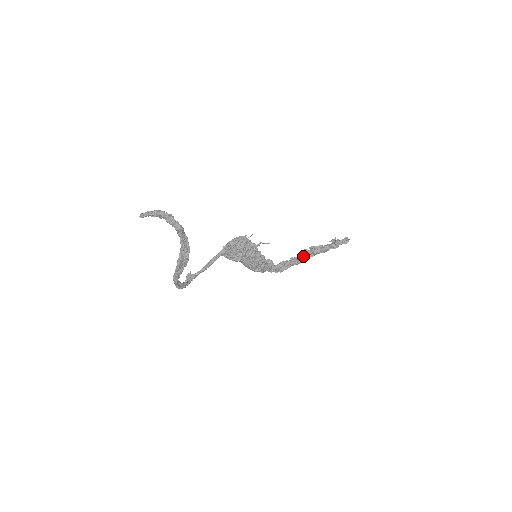
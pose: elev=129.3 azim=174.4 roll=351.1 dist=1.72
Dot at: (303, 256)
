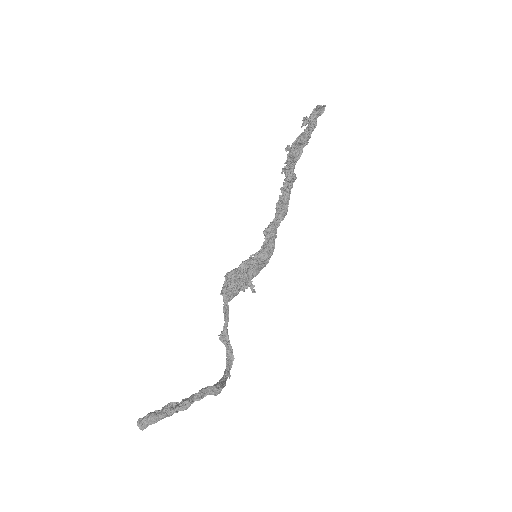
Dot at: (290, 172)
